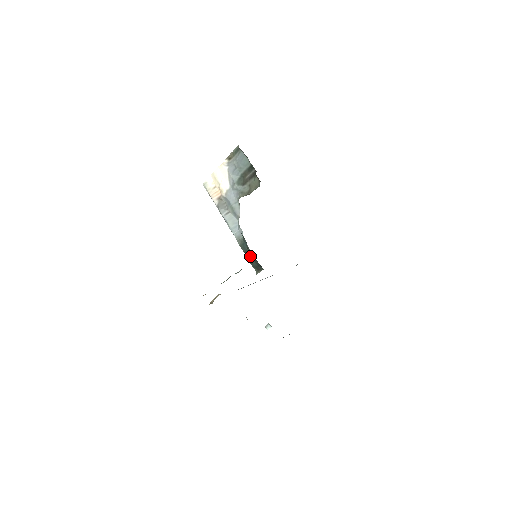
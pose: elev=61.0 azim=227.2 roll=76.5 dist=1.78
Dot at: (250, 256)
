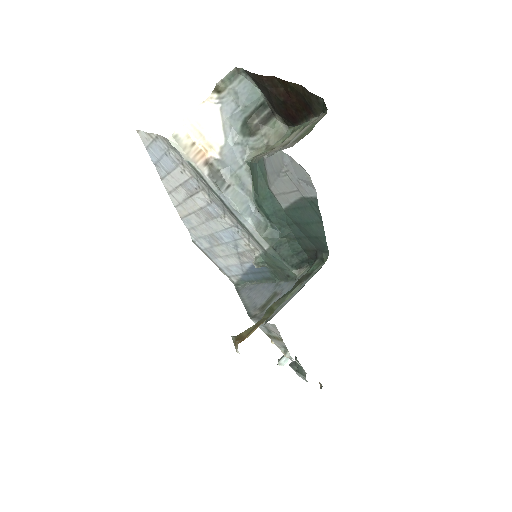
Dot at: (286, 250)
